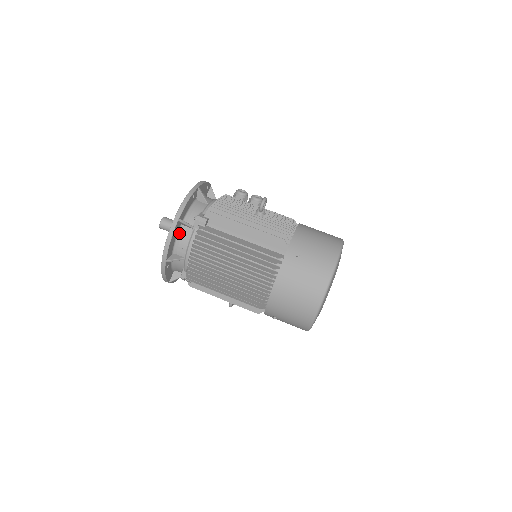
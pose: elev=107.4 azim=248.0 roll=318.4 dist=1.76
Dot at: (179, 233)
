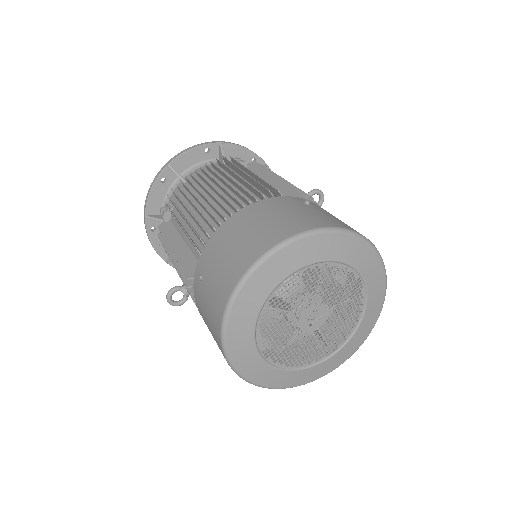
Dot at: (208, 162)
